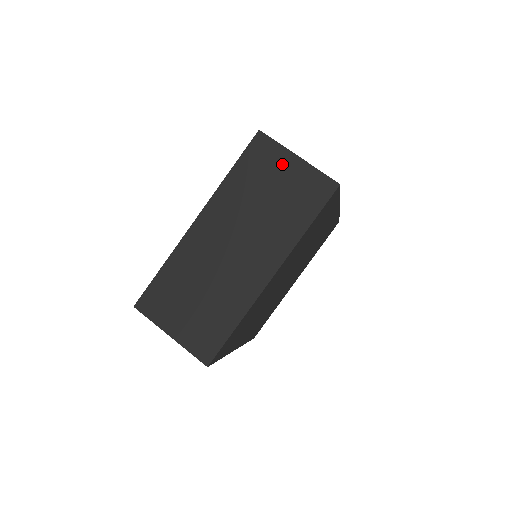
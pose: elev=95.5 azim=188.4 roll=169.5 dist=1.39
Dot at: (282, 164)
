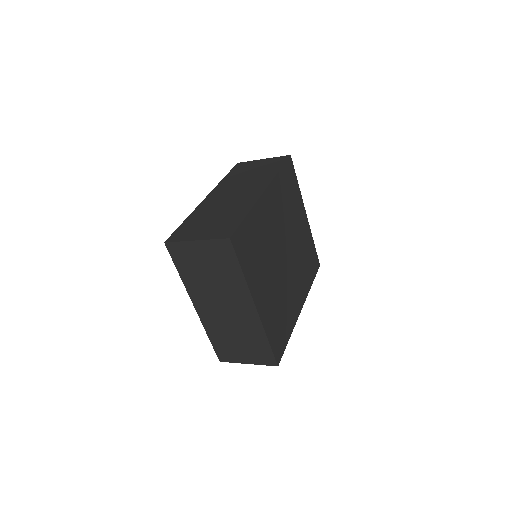
Dot at: (194, 251)
